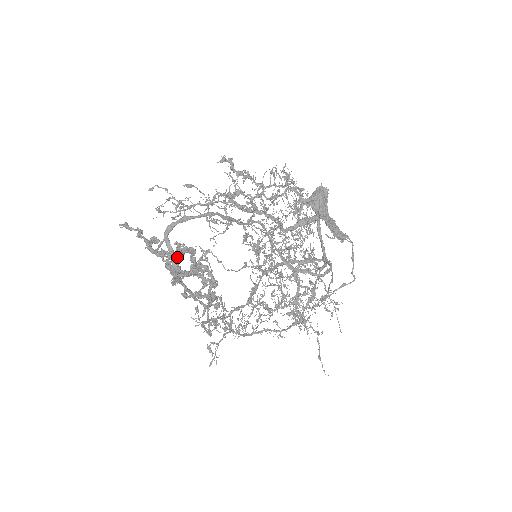
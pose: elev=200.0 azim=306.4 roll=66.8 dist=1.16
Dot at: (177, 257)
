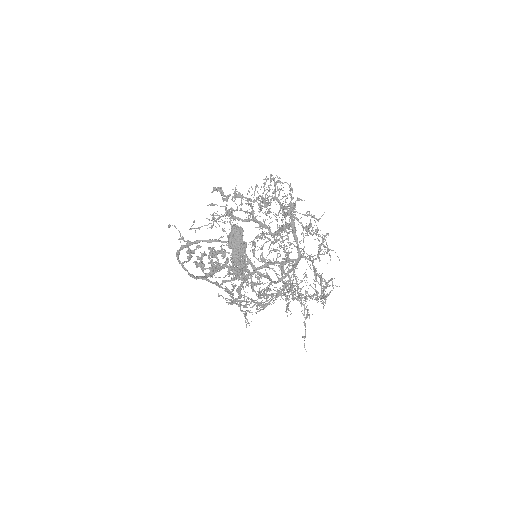
Dot at: (201, 263)
